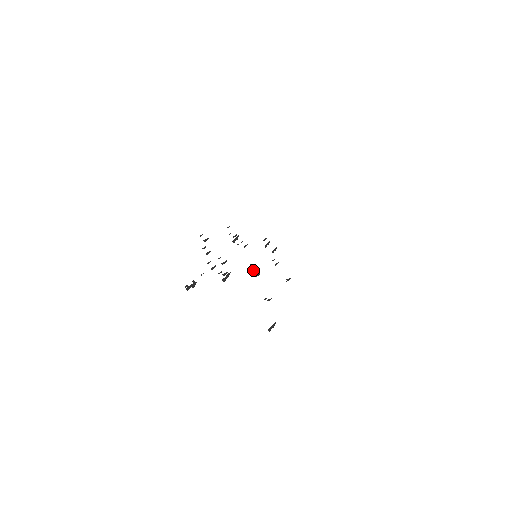
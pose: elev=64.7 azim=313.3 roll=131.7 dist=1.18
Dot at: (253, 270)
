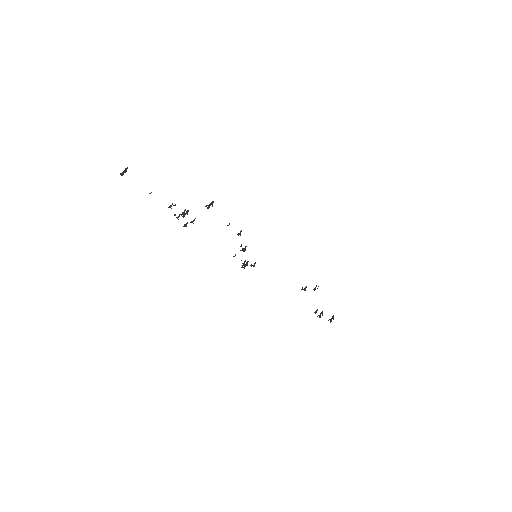
Dot at: (243, 250)
